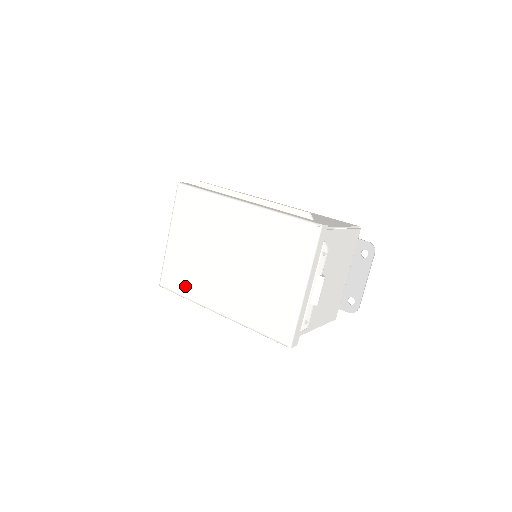
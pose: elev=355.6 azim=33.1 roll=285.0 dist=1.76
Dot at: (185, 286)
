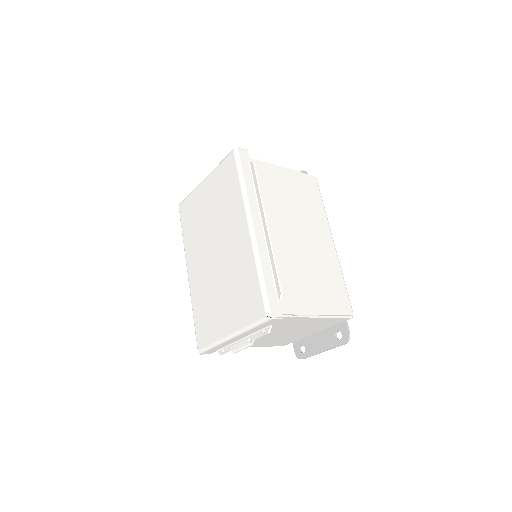
Dot at: (187, 229)
